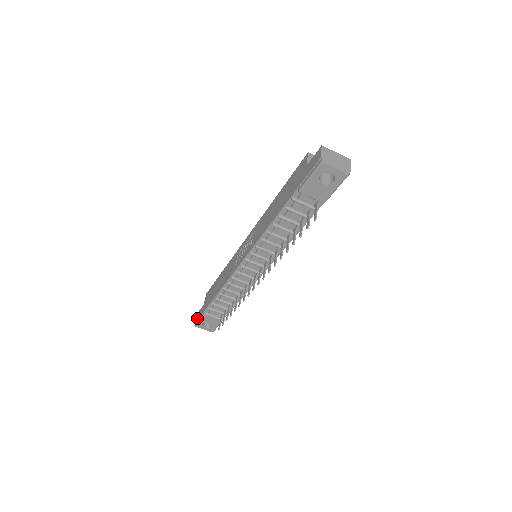
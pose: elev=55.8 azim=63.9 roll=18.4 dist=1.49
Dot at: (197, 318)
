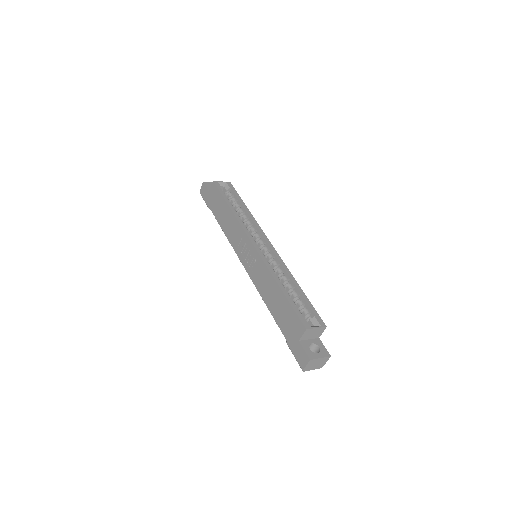
Dot at: (202, 192)
